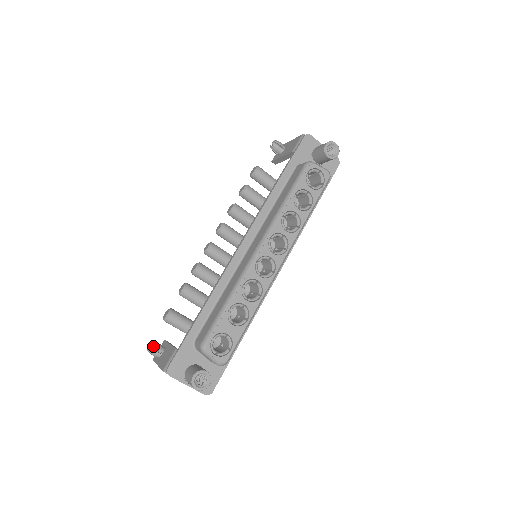
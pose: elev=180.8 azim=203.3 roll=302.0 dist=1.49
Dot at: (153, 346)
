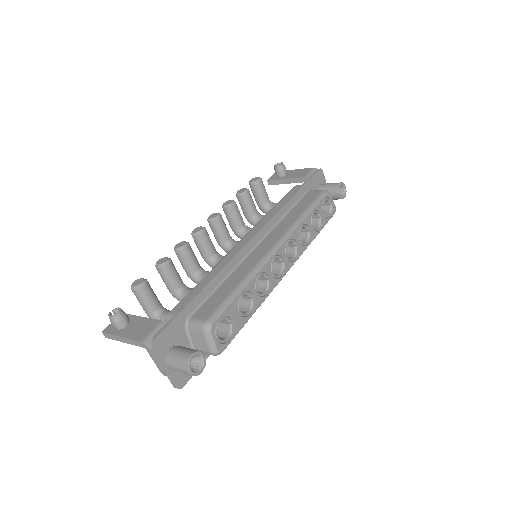
Dot at: (121, 312)
